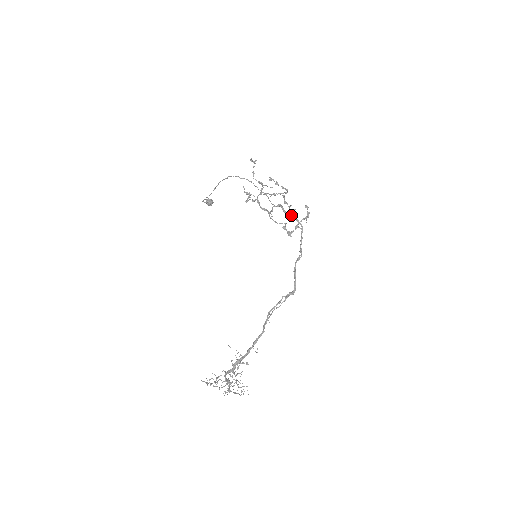
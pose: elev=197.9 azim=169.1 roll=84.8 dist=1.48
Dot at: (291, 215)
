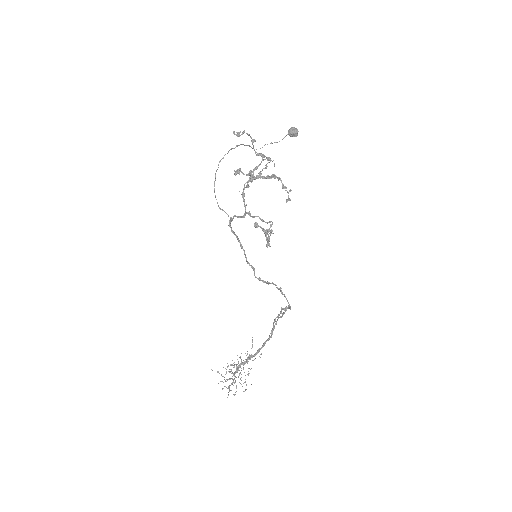
Dot at: occluded
